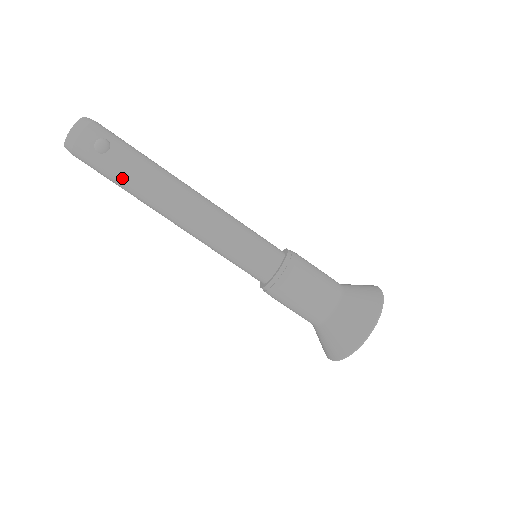
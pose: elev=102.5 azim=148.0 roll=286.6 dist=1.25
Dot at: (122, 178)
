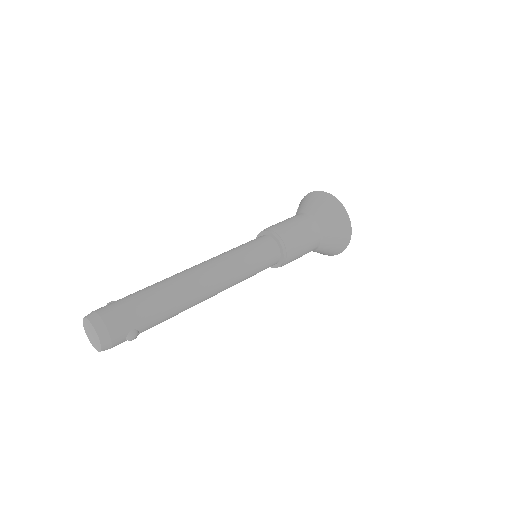
Dot at: occluded
